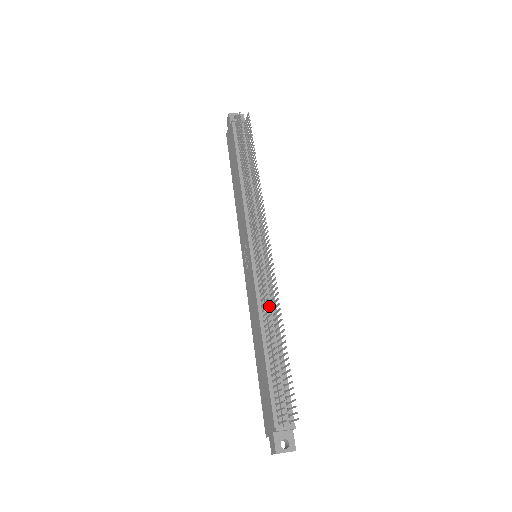
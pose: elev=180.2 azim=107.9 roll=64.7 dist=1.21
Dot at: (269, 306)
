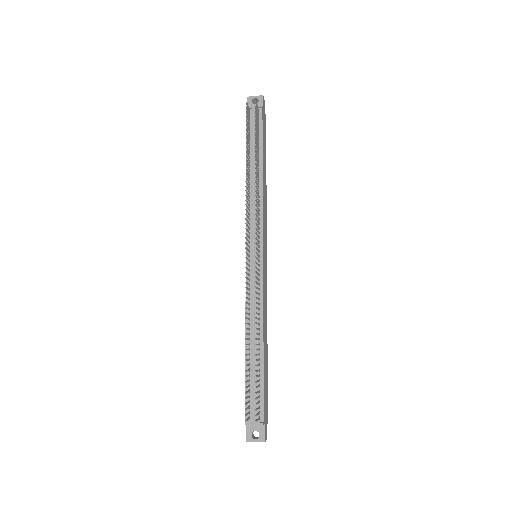
Dot at: (255, 310)
